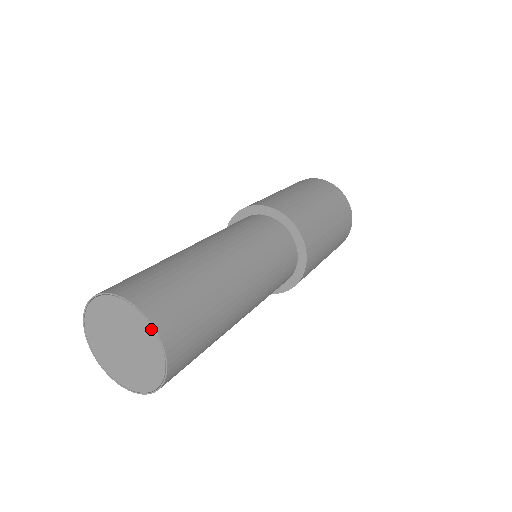
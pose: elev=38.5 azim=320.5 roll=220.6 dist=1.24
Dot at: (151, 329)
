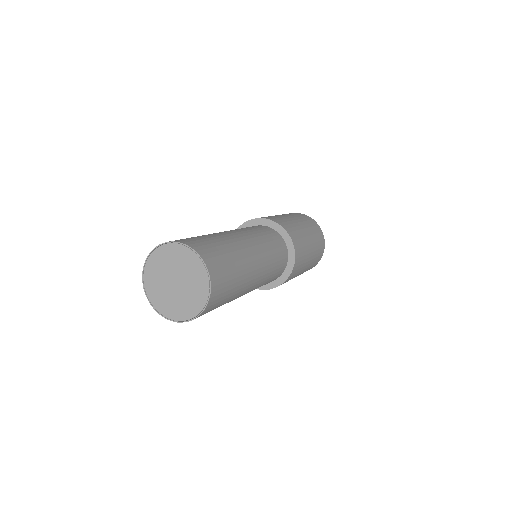
Dot at: (192, 253)
